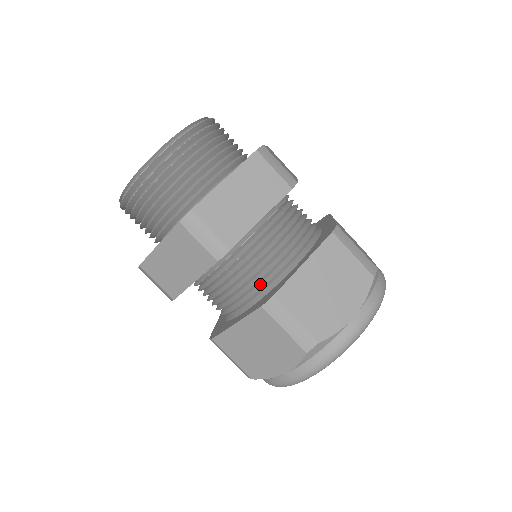
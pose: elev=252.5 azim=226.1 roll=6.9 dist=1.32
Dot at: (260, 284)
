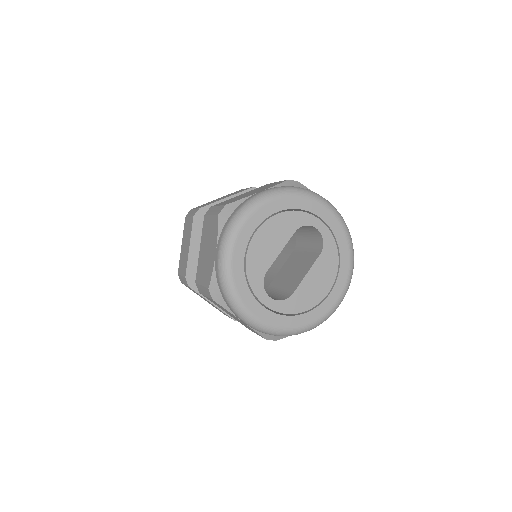
Dot at: occluded
